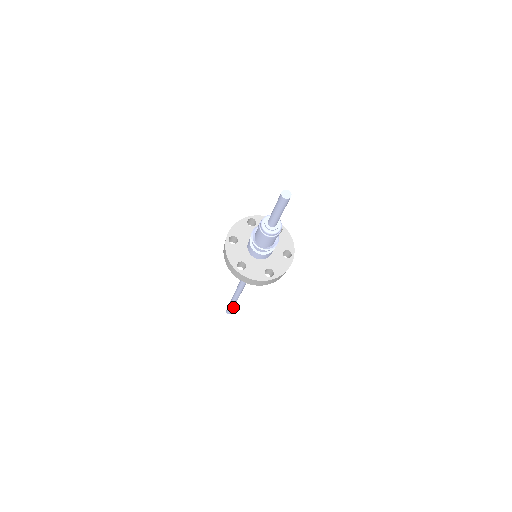
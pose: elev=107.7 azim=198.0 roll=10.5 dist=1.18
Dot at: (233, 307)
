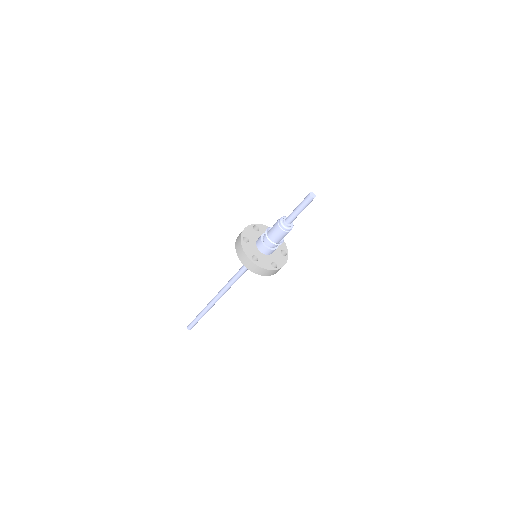
Dot at: (197, 320)
